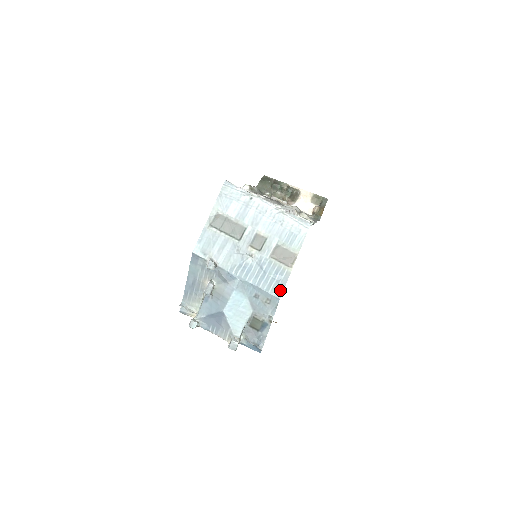
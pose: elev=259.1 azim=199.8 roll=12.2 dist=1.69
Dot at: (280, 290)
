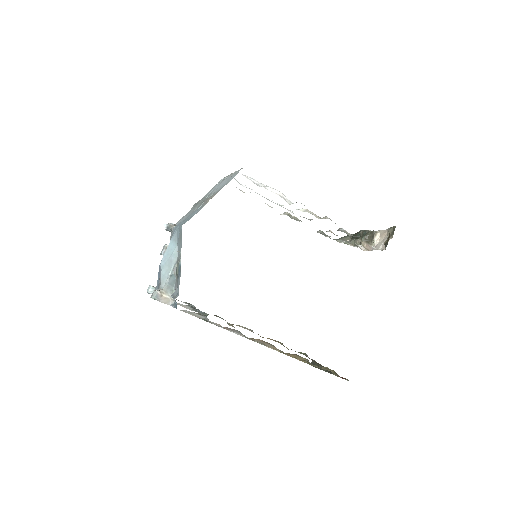
Dot at: (188, 220)
